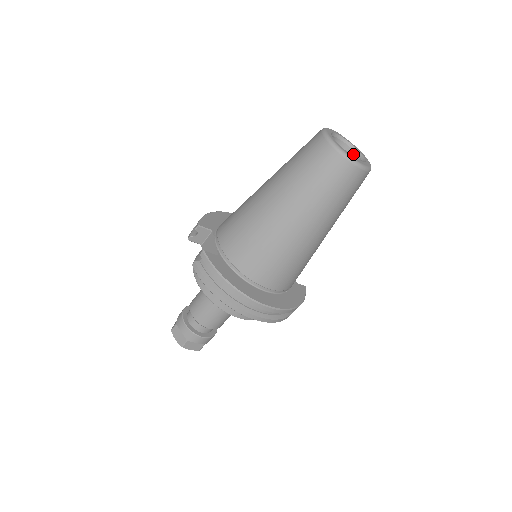
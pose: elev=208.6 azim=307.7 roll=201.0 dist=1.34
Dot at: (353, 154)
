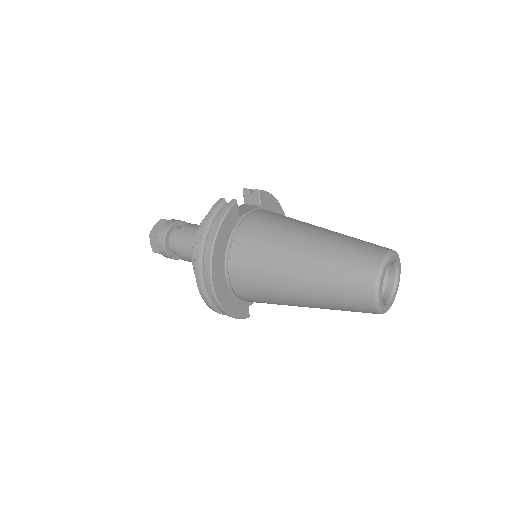
Dot at: (388, 293)
